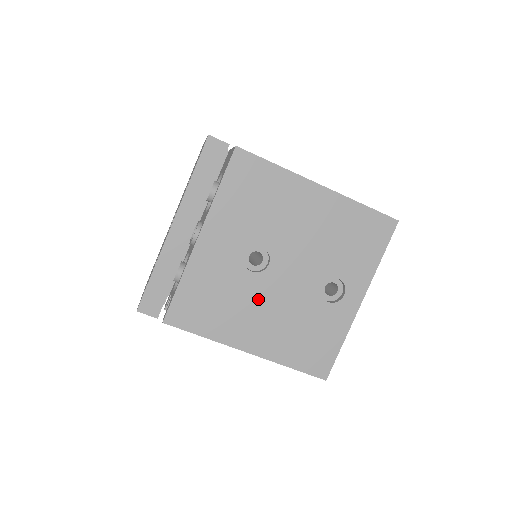
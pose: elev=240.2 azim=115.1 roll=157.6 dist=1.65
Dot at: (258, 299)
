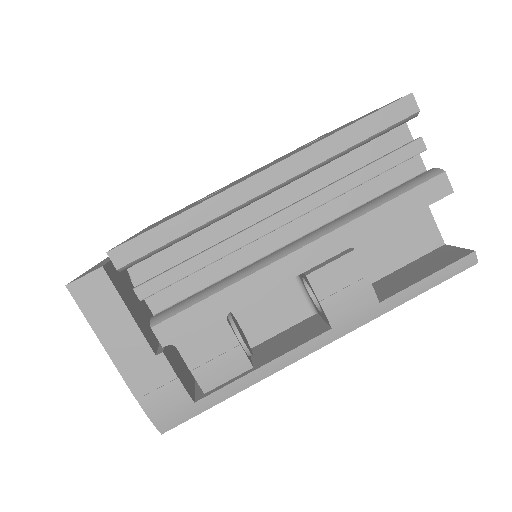
Dot at: occluded
